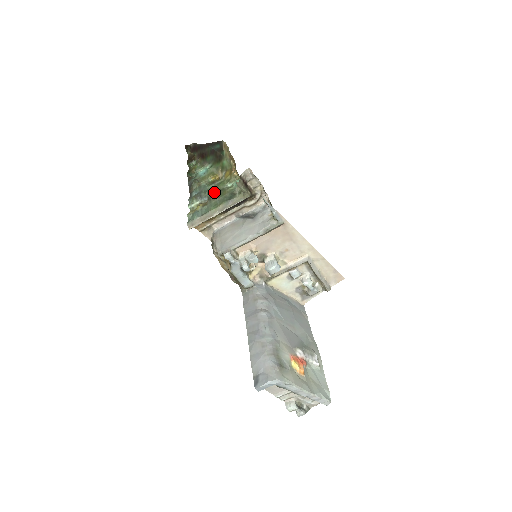
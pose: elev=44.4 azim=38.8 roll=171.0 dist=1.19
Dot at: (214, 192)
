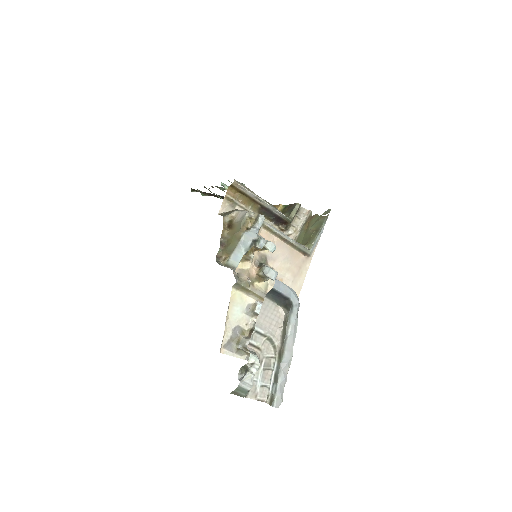
Dot at: occluded
